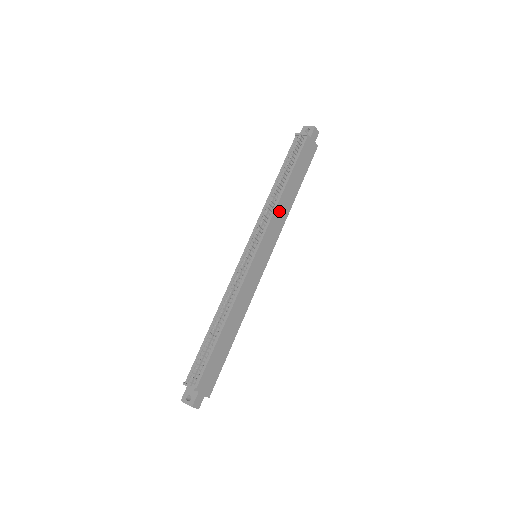
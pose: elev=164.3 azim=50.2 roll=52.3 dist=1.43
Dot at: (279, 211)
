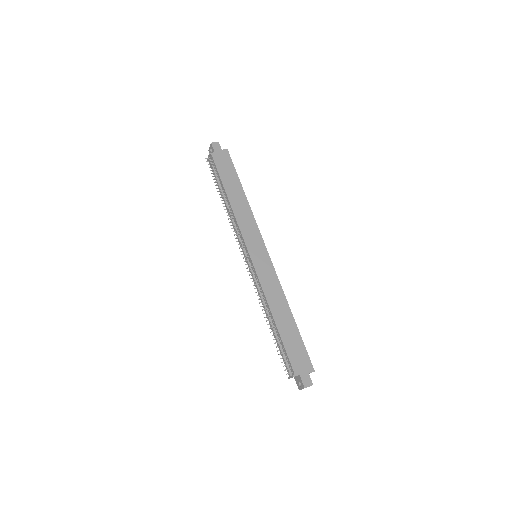
Dot at: (240, 215)
